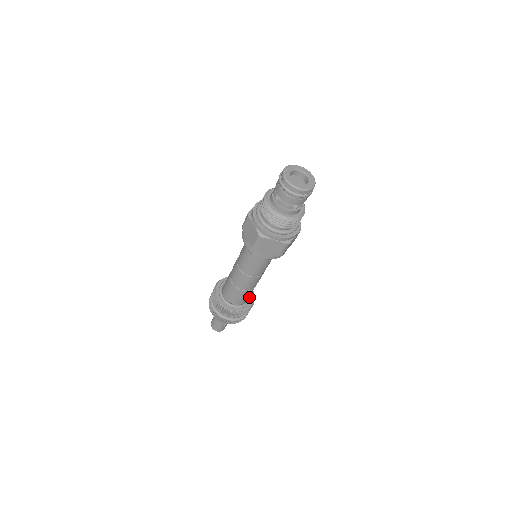
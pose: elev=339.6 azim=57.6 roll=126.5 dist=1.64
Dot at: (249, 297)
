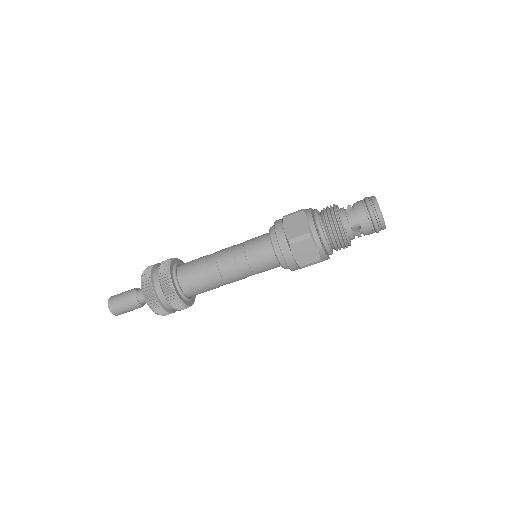
Dot at: occluded
